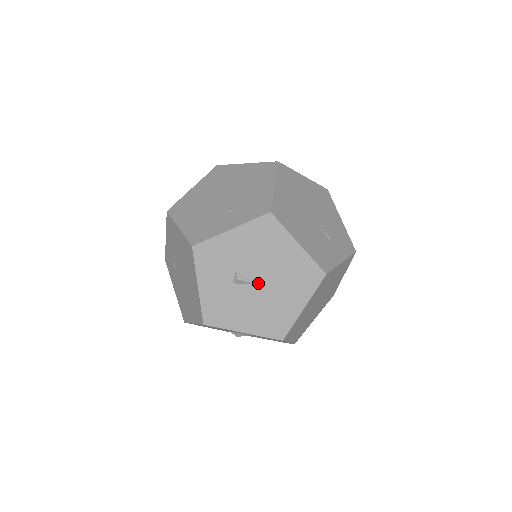
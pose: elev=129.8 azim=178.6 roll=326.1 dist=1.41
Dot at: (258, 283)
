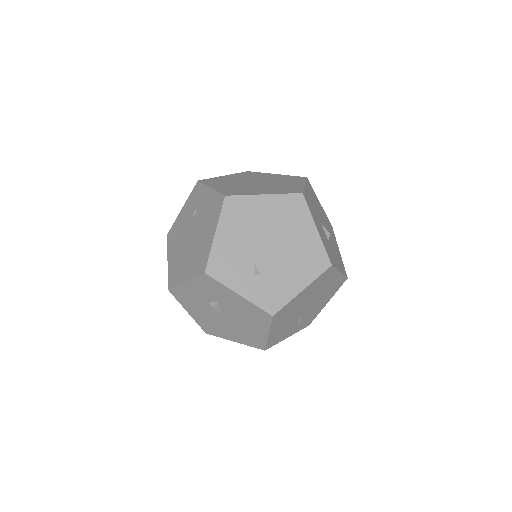
Dot at: (223, 316)
